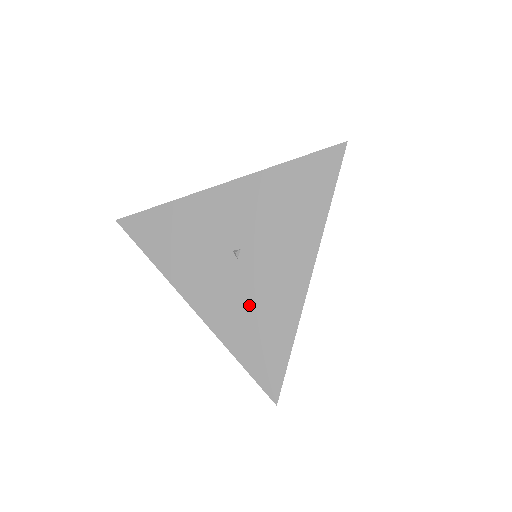
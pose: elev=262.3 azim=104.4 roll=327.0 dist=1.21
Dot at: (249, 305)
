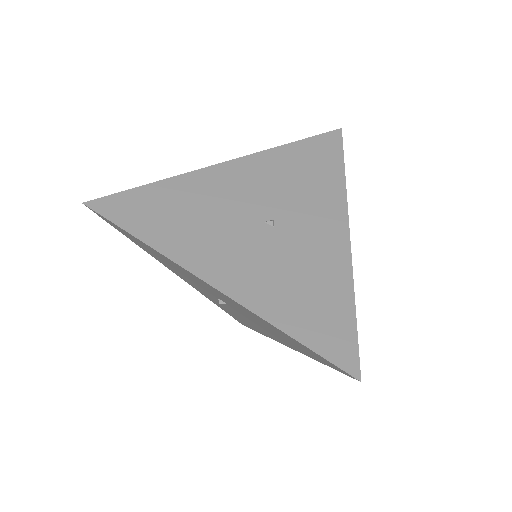
Dot at: (230, 311)
